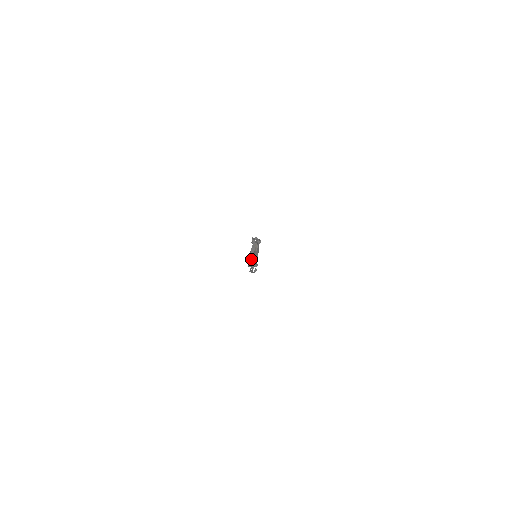
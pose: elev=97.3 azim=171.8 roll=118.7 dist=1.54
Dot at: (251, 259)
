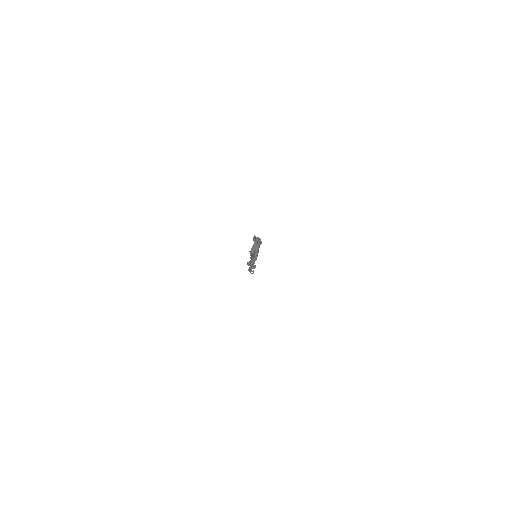
Dot at: occluded
